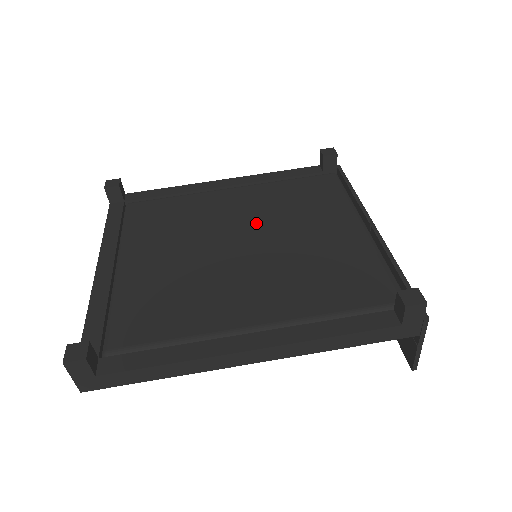
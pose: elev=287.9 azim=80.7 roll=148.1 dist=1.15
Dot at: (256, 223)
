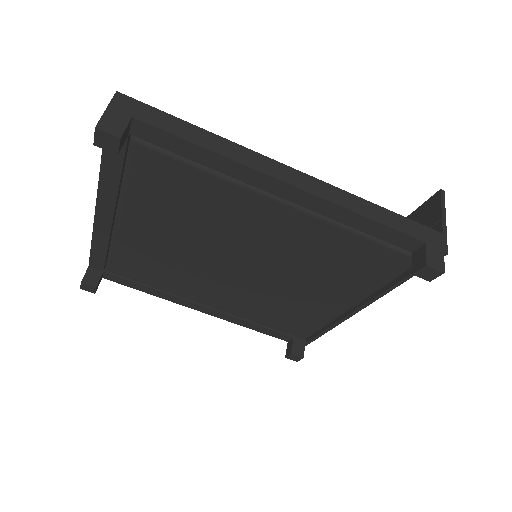
Dot at: (270, 259)
